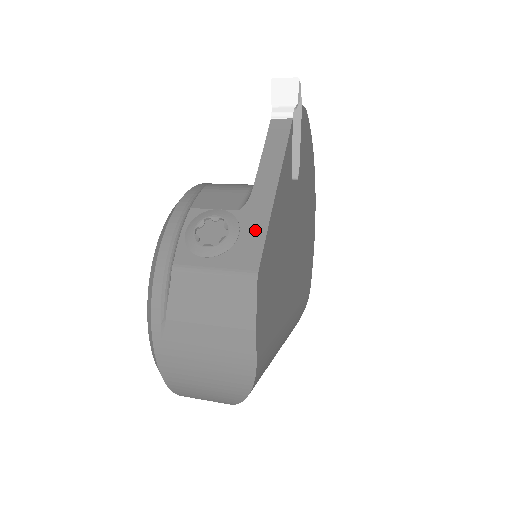
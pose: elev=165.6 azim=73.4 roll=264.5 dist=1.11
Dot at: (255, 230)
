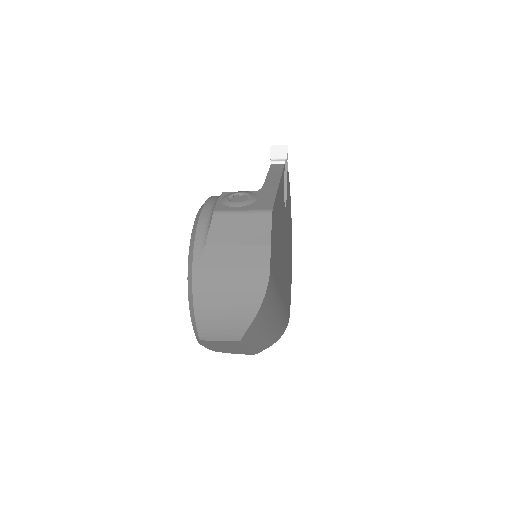
Dot at: (268, 197)
